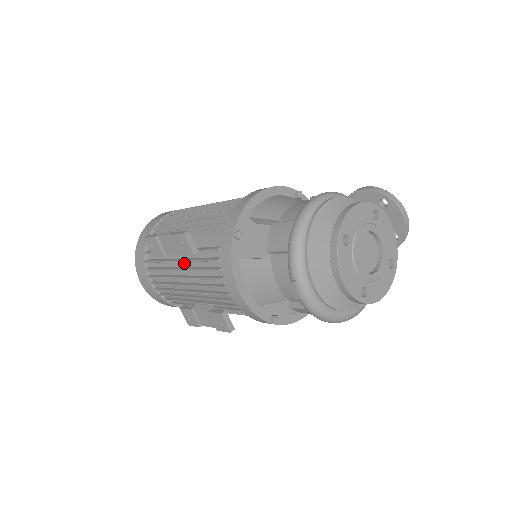
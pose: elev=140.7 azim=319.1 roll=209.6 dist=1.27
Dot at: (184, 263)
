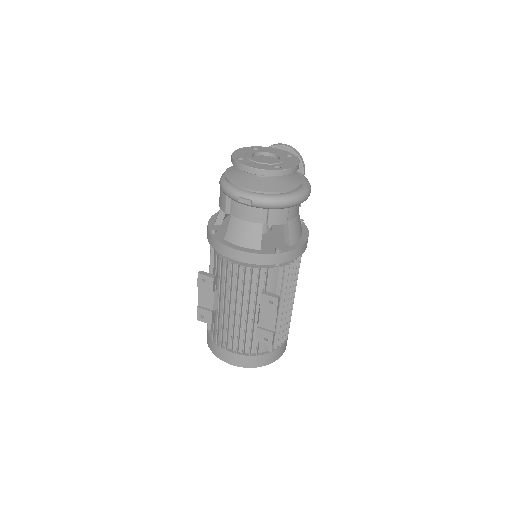
Dot at: (222, 299)
